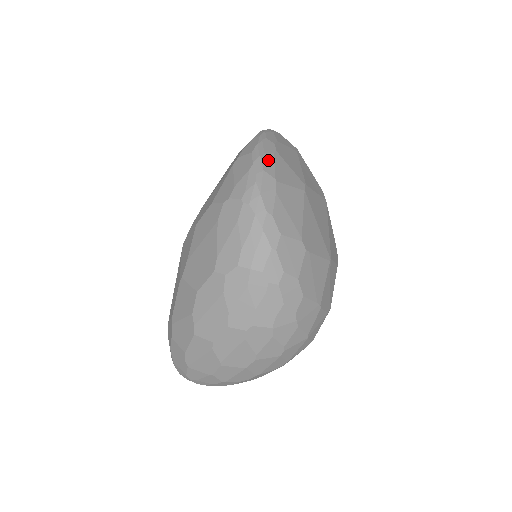
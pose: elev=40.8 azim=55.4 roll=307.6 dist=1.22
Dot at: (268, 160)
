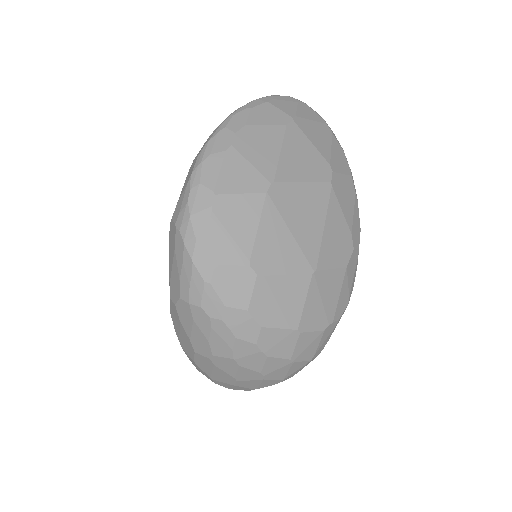
Dot at: (212, 165)
